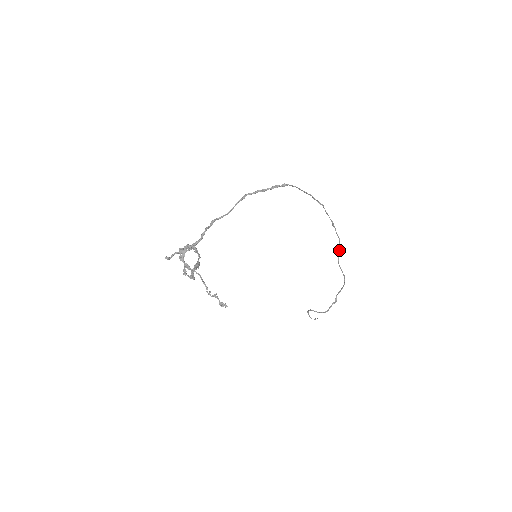
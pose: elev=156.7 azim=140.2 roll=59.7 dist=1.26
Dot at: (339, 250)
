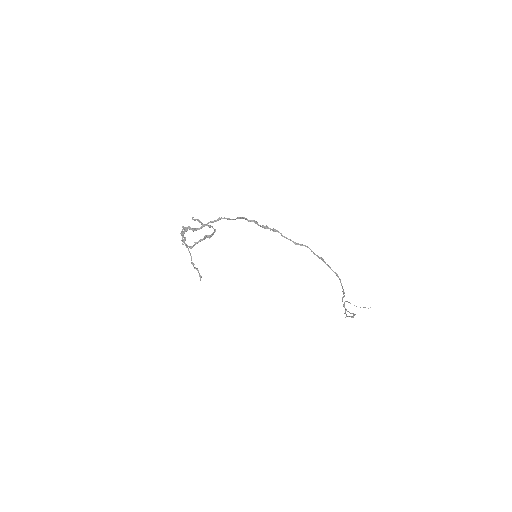
Dot at: (343, 293)
